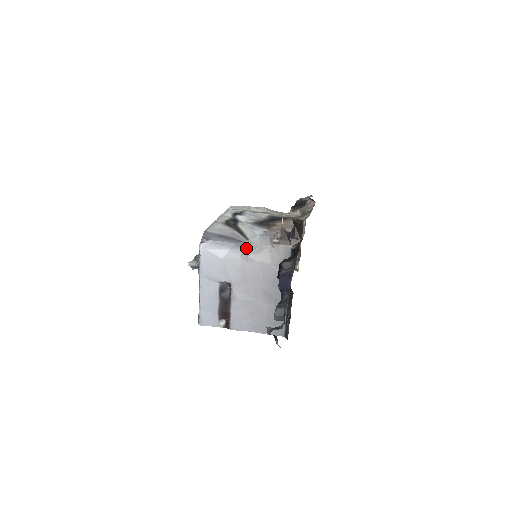
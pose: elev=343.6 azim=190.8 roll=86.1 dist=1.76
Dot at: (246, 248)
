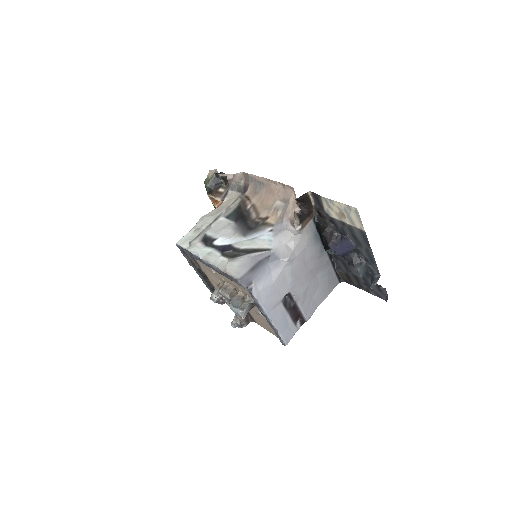
Dot at: (280, 256)
